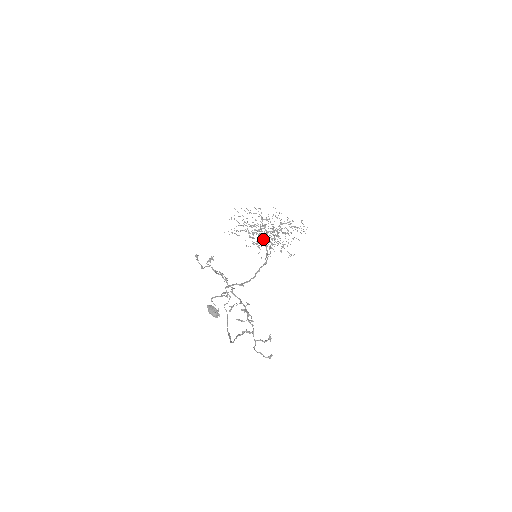
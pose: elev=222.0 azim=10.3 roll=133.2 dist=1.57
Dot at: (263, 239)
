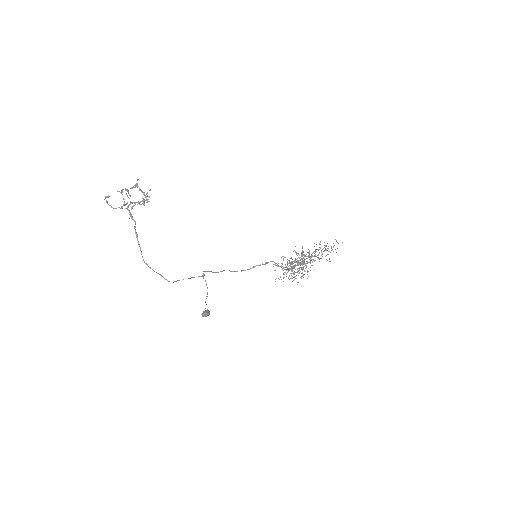
Dot at: (300, 271)
